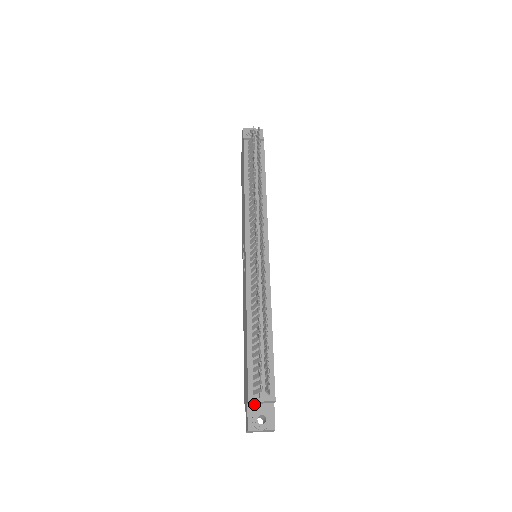
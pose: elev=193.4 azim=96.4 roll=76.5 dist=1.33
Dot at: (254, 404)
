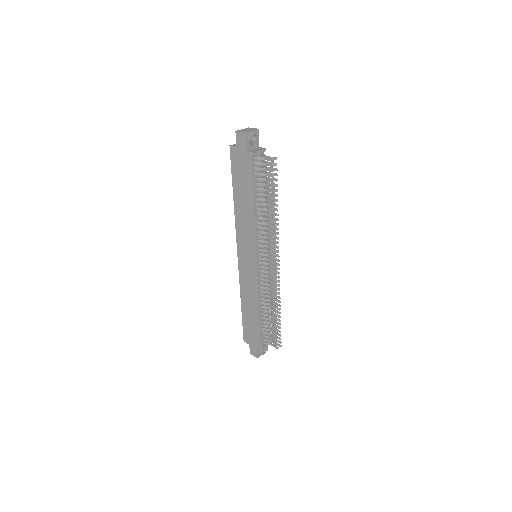
Dot at: occluded
